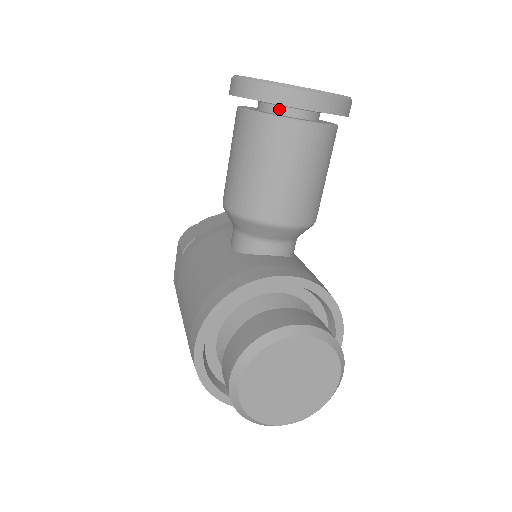
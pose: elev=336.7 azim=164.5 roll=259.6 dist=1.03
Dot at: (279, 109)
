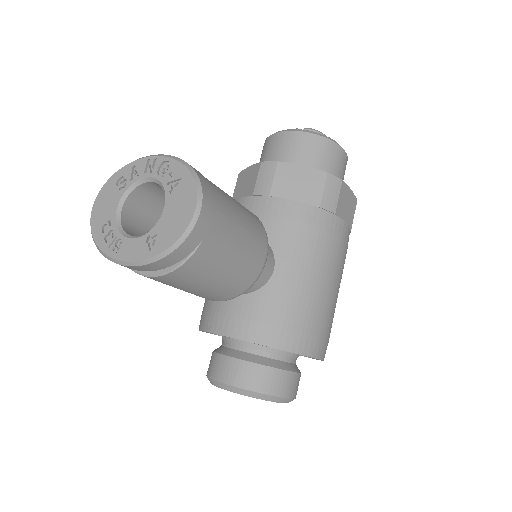
Dot at: occluded
